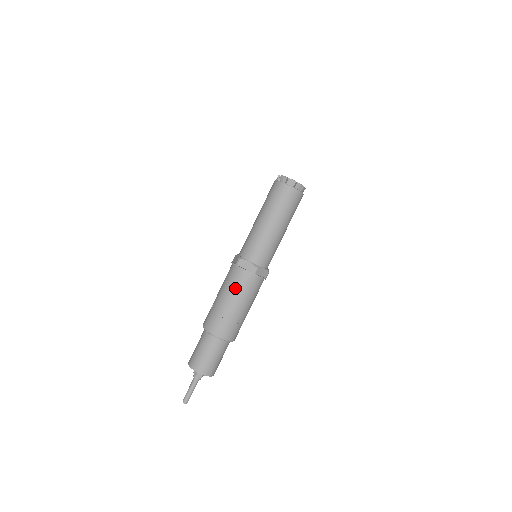
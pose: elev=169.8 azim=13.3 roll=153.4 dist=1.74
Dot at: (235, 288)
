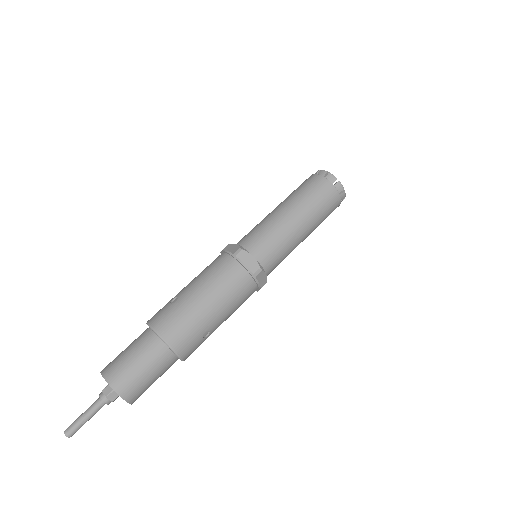
Dot at: (205, 271)
